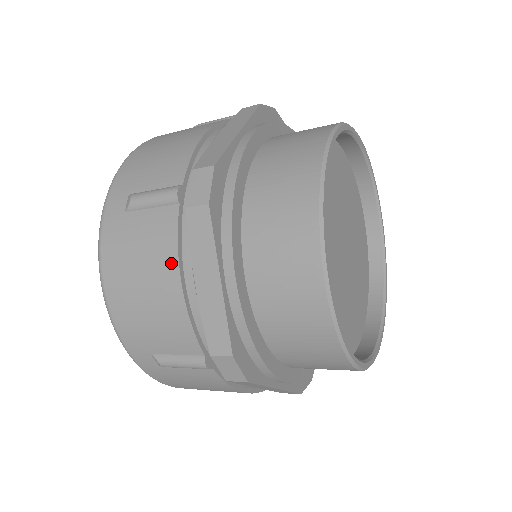
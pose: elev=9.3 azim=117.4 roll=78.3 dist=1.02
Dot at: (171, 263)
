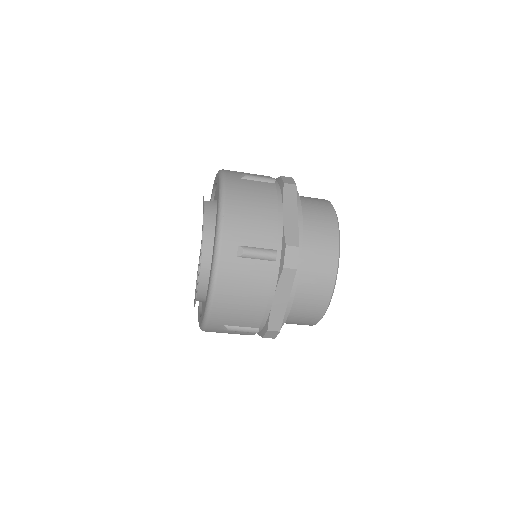
Dot at: (273, 200)
